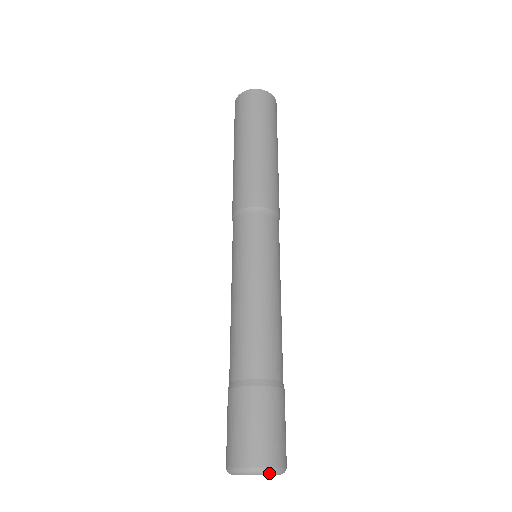
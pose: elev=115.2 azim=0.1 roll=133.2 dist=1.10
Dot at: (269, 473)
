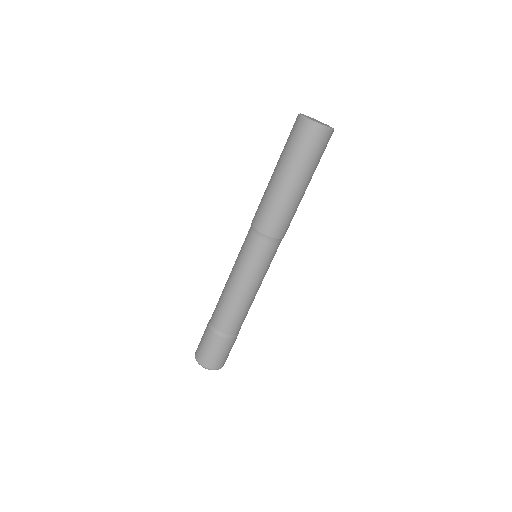
Dot at: occluded
